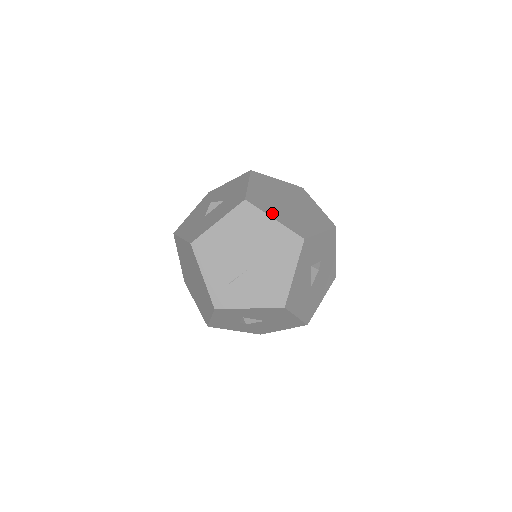
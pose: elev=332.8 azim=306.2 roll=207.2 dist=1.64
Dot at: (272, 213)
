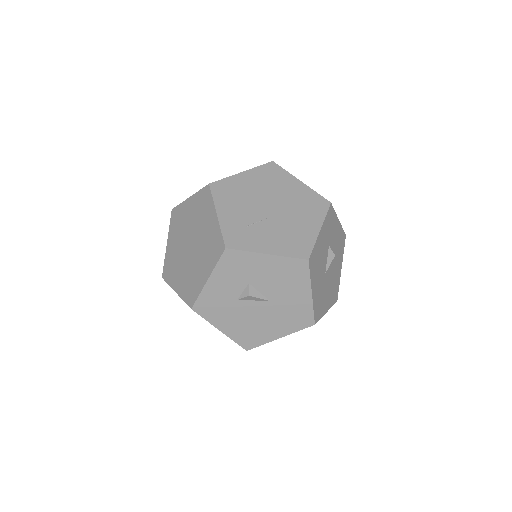
Dot at: occluded
